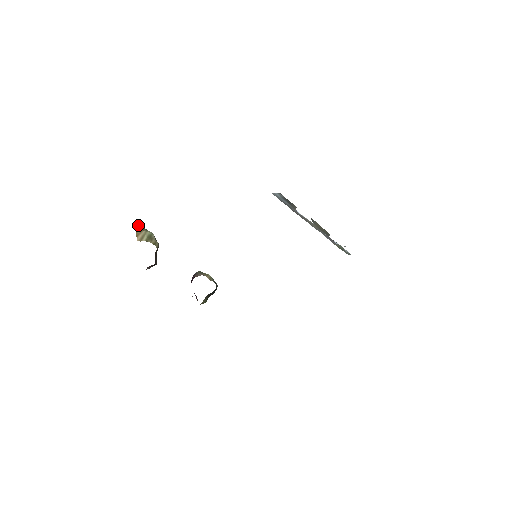
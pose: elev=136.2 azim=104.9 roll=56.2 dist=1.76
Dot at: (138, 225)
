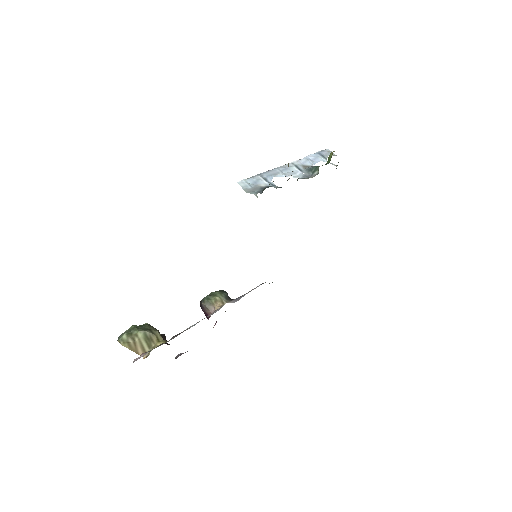
Dot at: (123, 340)
